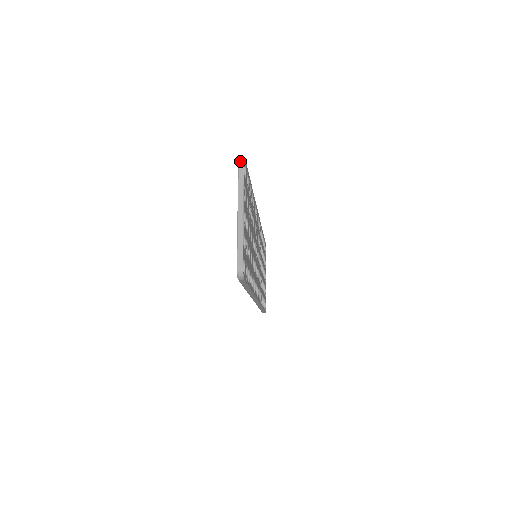
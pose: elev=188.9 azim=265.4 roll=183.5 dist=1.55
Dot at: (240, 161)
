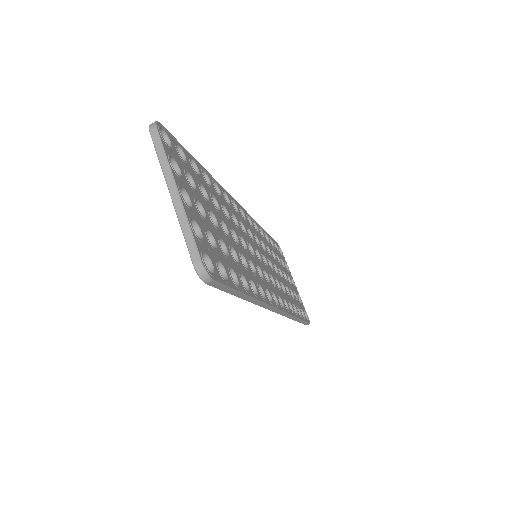
Dot at: (150, 125)
